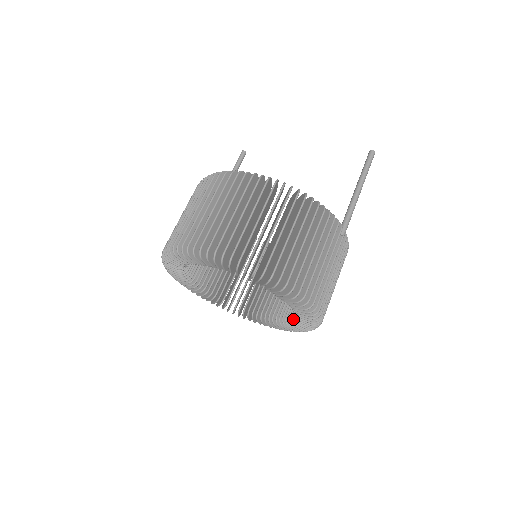
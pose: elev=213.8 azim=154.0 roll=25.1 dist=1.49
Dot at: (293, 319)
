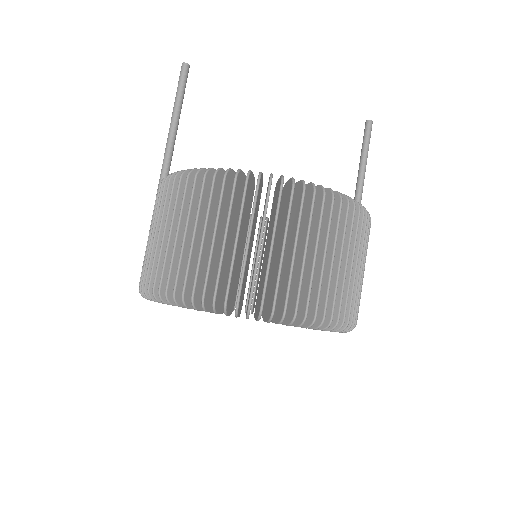
Dot at: occluded
